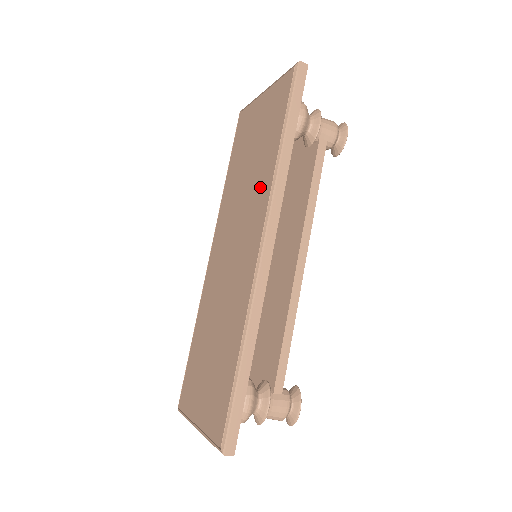
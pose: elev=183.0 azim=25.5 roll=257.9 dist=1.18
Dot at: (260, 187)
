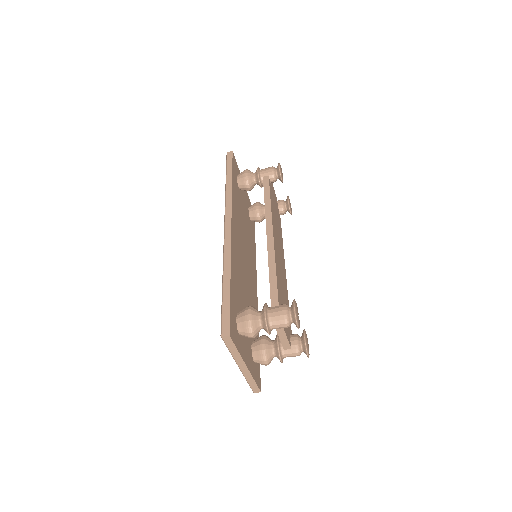
Dot at: occluded
